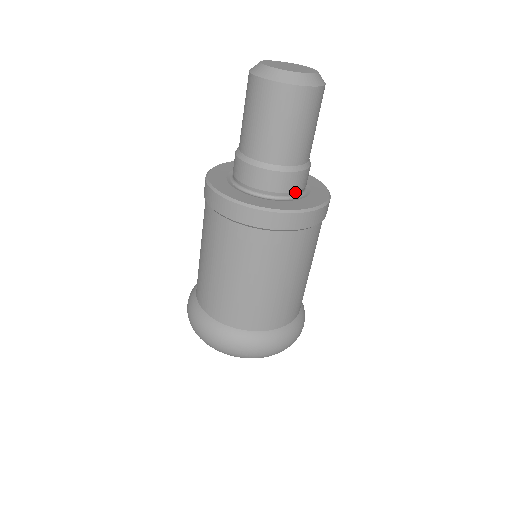
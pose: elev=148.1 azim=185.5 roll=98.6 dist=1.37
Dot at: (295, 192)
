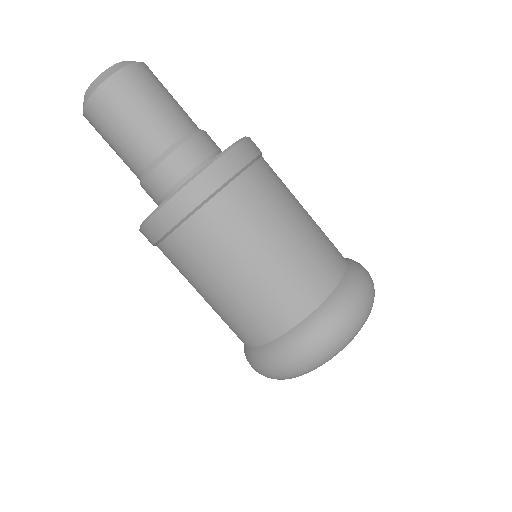
Dot at: (207, 159)
